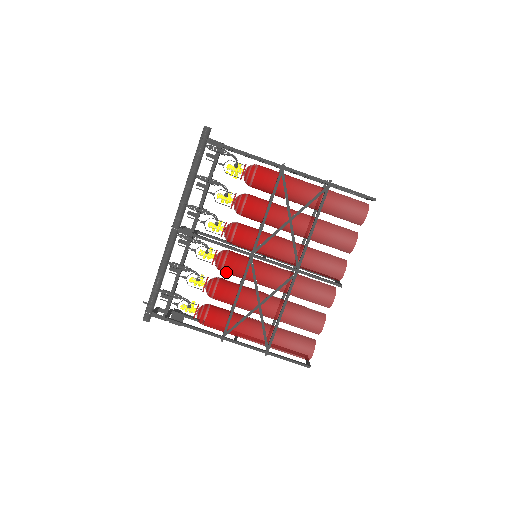
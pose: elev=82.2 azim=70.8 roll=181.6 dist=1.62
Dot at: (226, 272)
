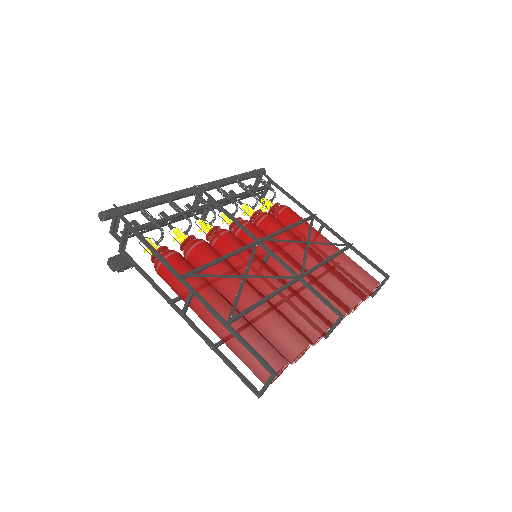
Dot at: (220, 243)
